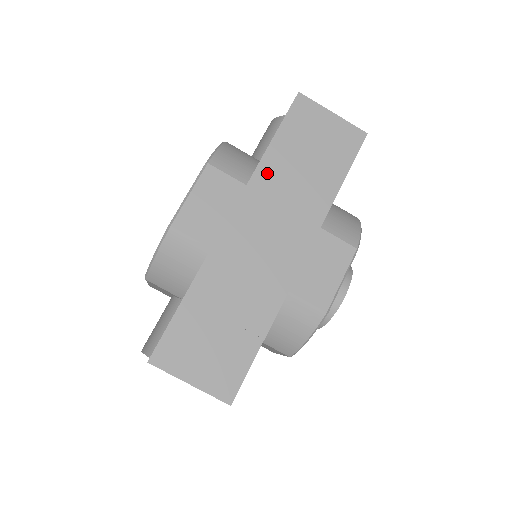
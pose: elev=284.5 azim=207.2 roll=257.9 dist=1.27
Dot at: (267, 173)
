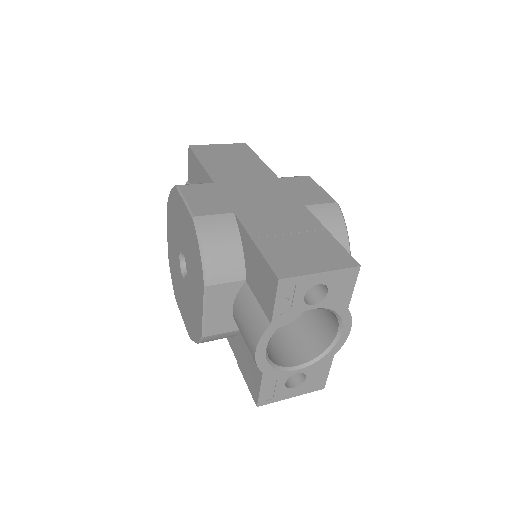
Dot at: (218, 174)
